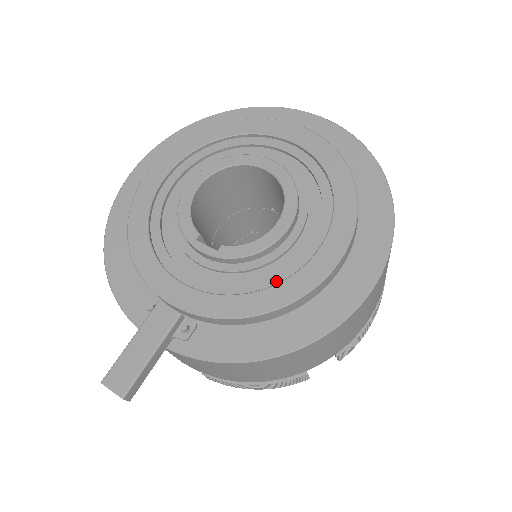
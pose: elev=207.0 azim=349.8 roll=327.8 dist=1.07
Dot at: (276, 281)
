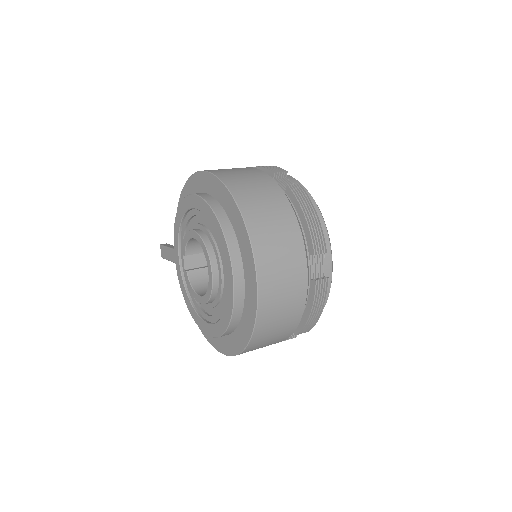
Dot at: (195, 303)
